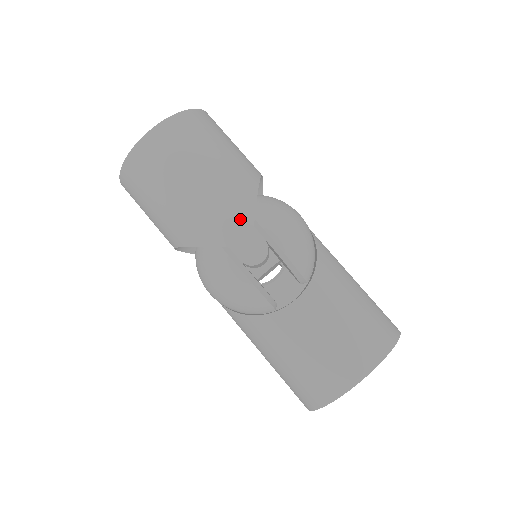
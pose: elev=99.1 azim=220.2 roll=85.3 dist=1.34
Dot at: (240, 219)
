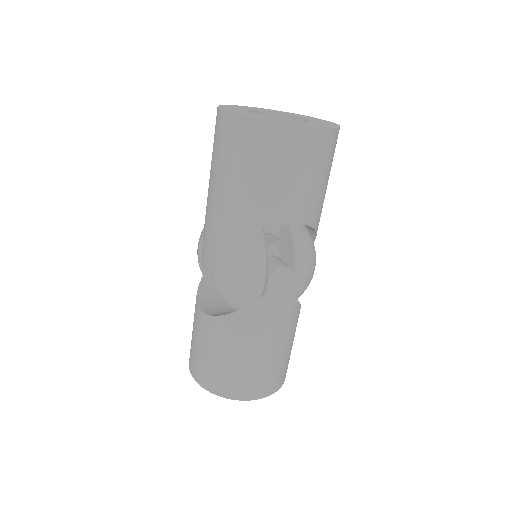
Dot at: (212, 237)
